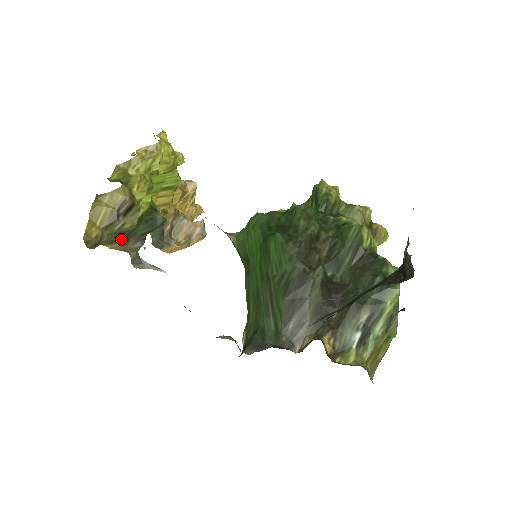
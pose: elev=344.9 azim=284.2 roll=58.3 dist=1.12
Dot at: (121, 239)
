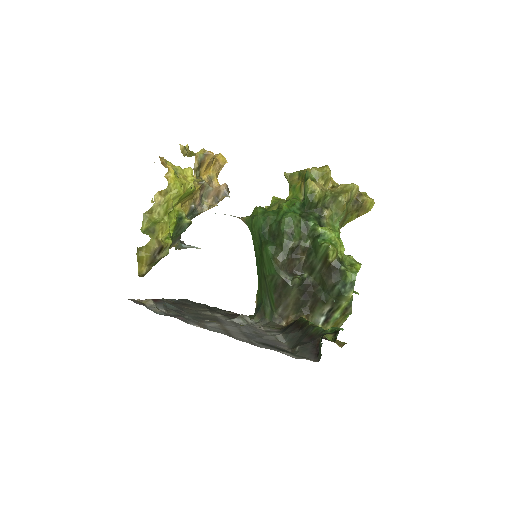
Dot at: occluded
